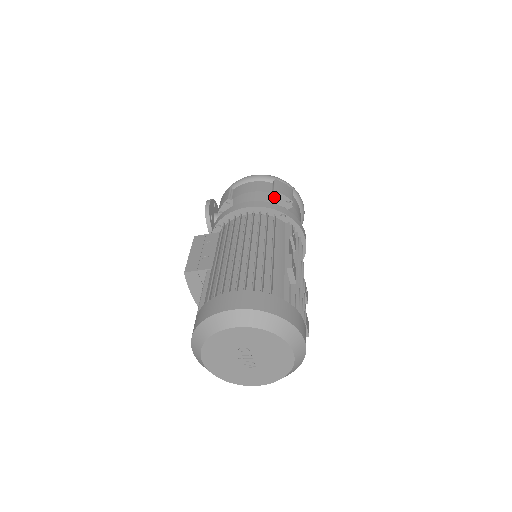
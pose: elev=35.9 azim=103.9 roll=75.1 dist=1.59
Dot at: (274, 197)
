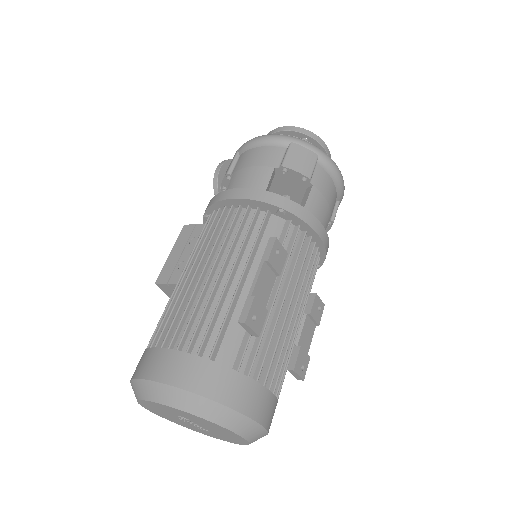
Dot at: (284, 173)
